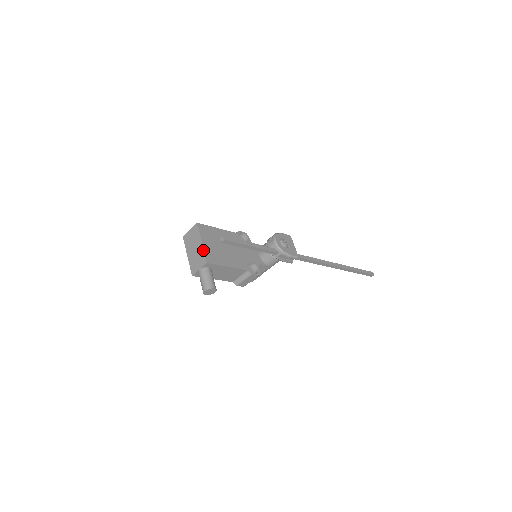
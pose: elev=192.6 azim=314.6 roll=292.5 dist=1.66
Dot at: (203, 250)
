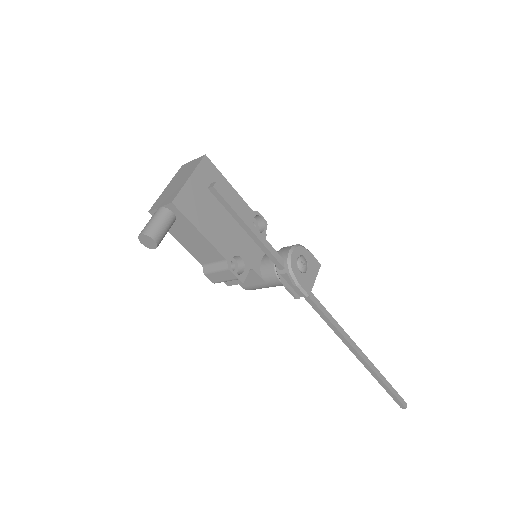
Dot at: (182, 186)
